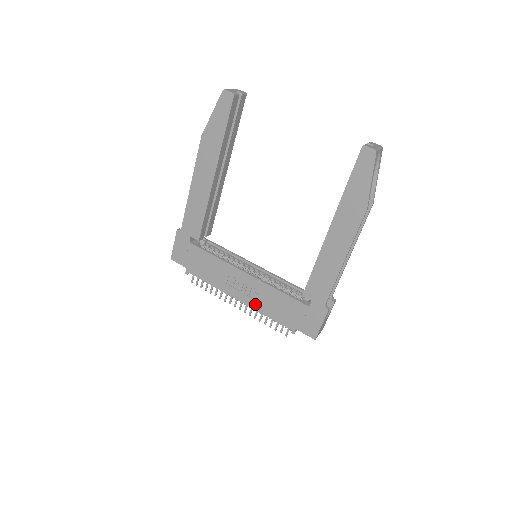
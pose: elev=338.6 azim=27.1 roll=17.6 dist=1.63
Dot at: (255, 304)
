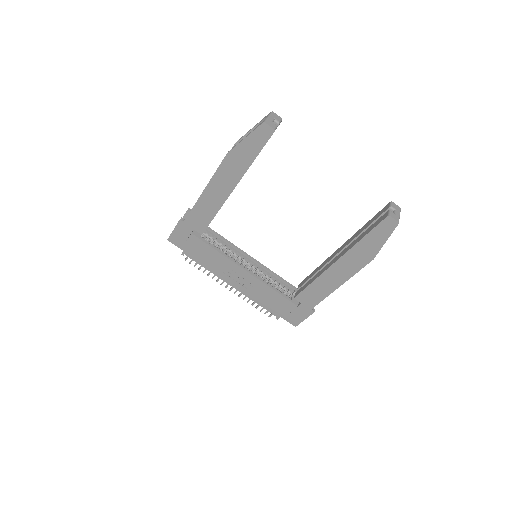
Dot at: (248, 293)
